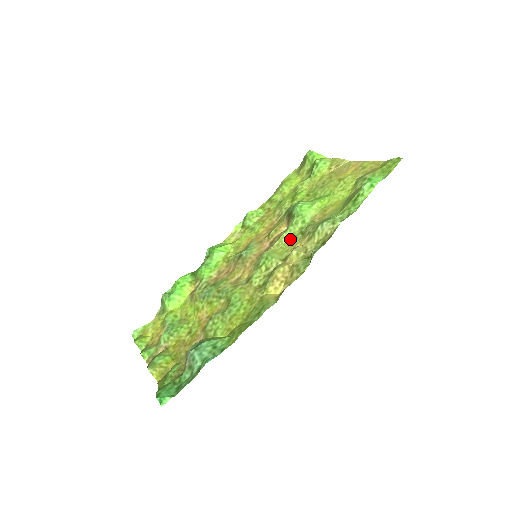
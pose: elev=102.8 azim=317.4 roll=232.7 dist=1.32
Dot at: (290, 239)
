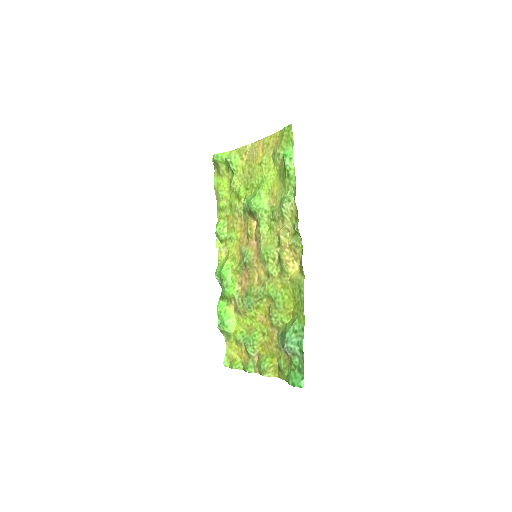
Dot at: (267, 229)
